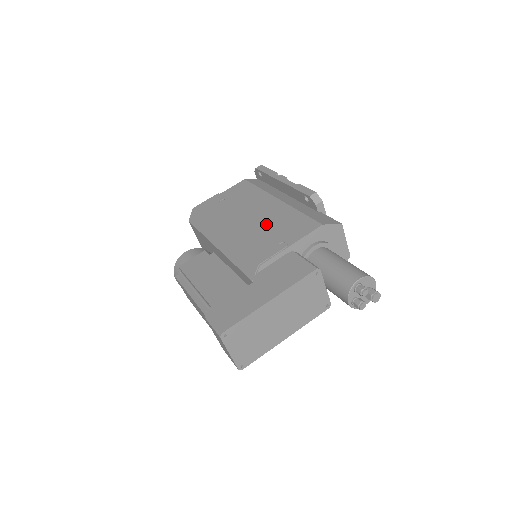
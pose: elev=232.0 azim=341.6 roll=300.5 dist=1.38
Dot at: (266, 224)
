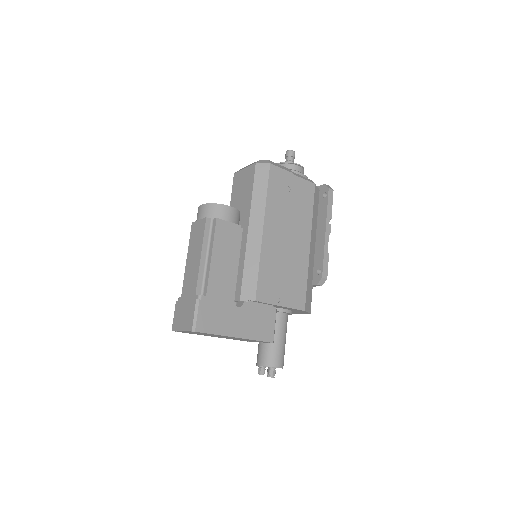
Dot at: (287, 262)
